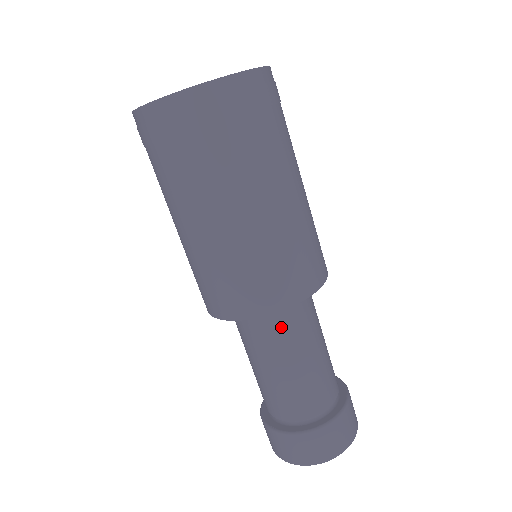
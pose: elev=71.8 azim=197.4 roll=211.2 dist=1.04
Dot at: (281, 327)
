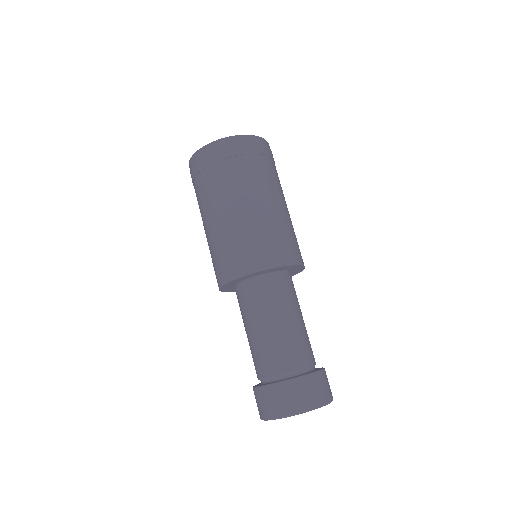
Dot at: (264, 293)
